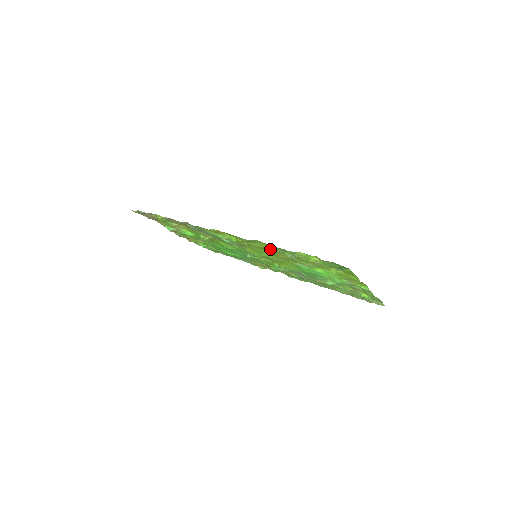
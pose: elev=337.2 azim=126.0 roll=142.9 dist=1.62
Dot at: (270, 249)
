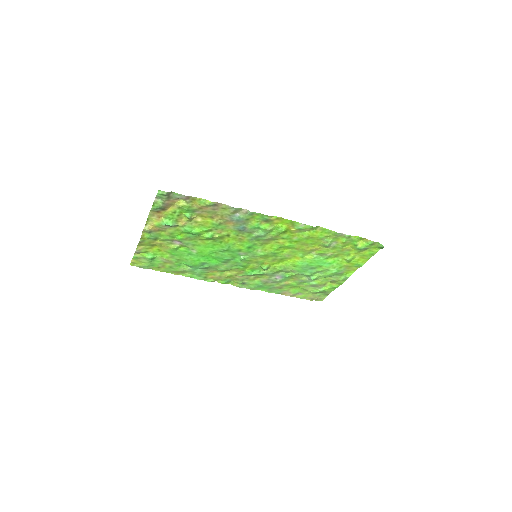
Dot at: (316, 238)
